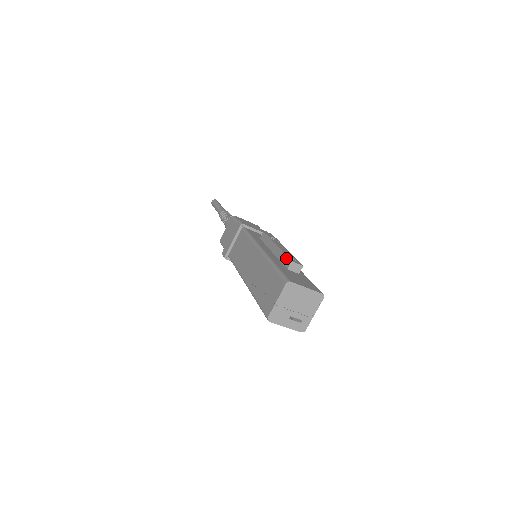
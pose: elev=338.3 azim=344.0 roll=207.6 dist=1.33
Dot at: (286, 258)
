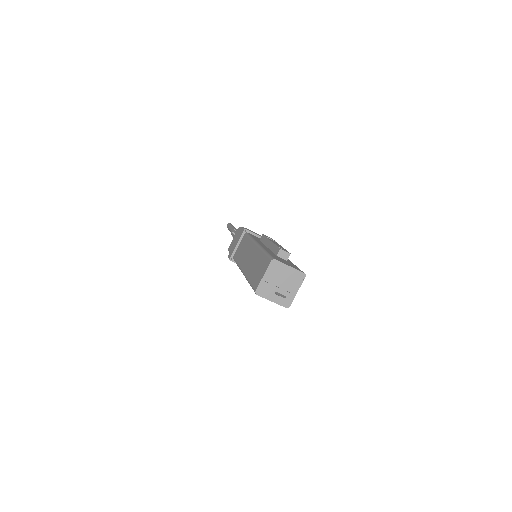
Dot at: (276, 248)
